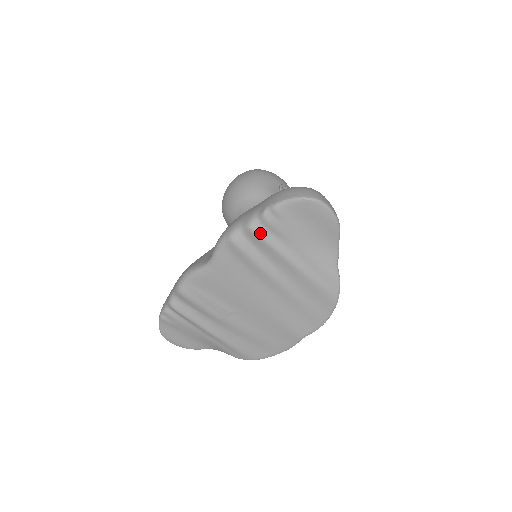
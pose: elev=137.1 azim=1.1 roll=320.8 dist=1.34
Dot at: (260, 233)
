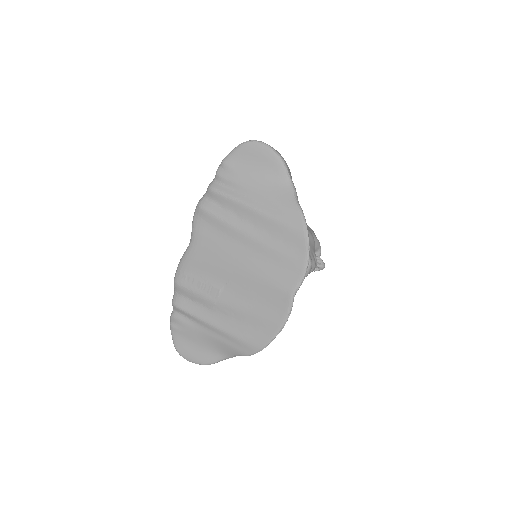
Dot at: (218, 189)
